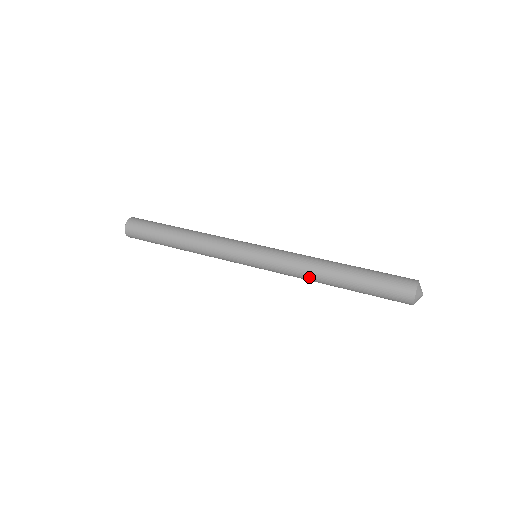
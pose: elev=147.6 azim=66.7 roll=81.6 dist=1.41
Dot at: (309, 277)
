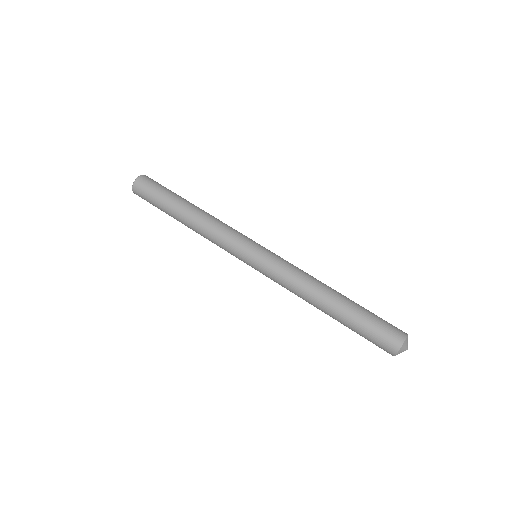
Dot at: (304, 291)
